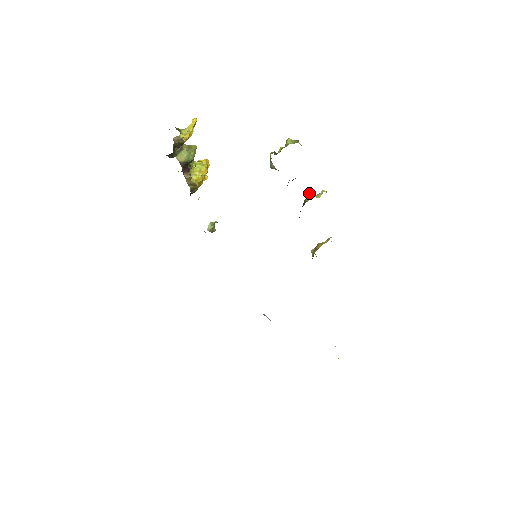
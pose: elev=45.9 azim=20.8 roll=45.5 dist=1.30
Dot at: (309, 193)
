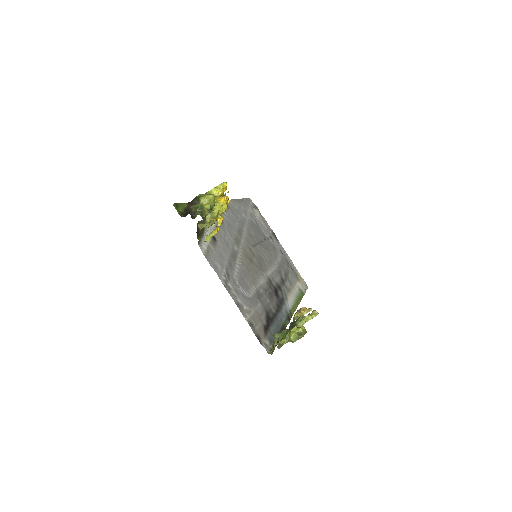
Dot at: (301, 322)
